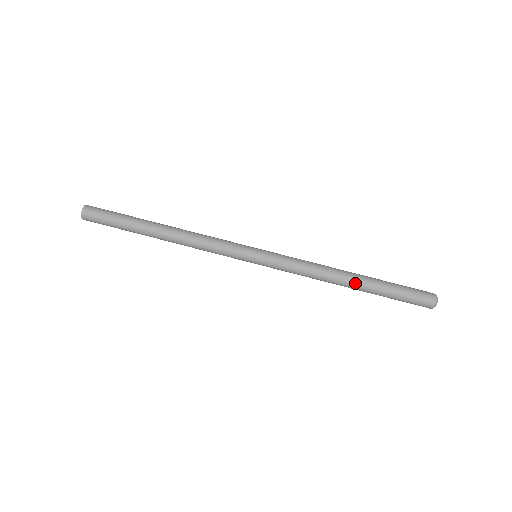
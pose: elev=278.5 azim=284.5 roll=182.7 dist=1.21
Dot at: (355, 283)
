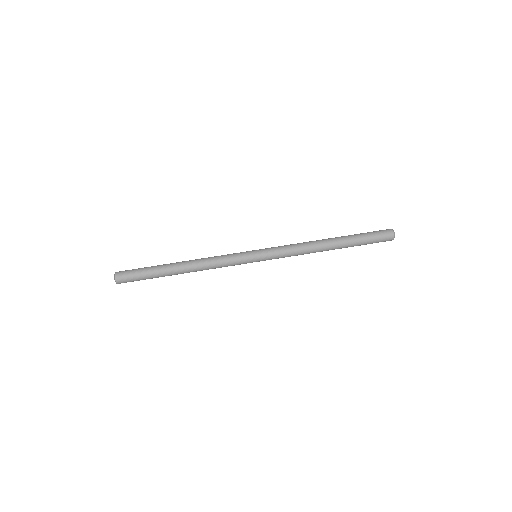
Dot at: (334, 248)
